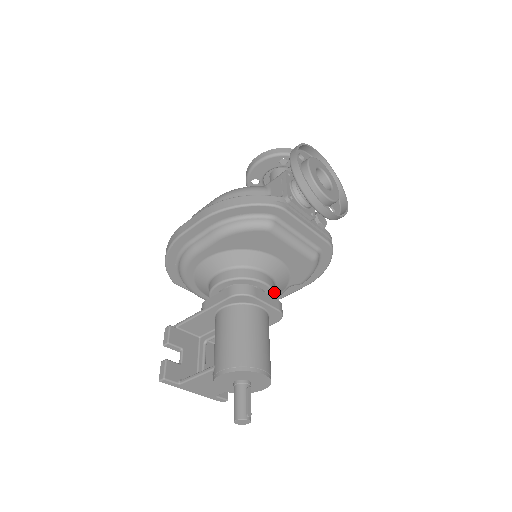
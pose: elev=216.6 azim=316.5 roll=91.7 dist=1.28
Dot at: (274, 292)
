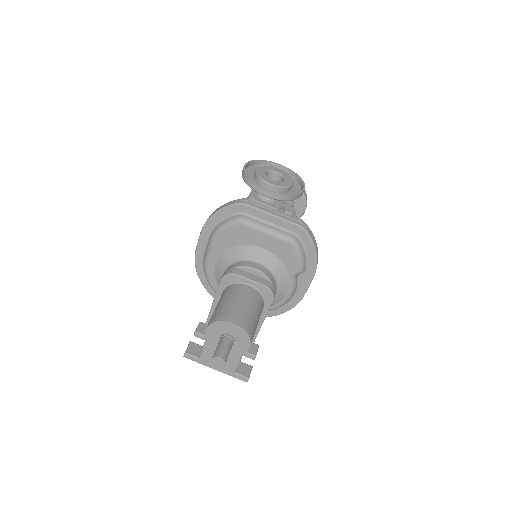
Dot at: (267, 277)
